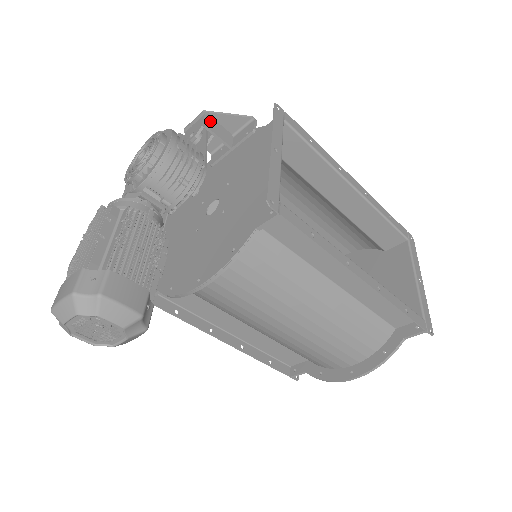
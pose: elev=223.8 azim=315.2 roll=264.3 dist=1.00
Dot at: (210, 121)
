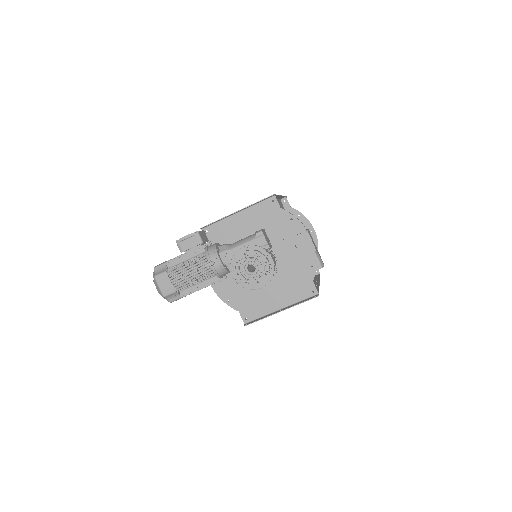
Dot at: occluded
